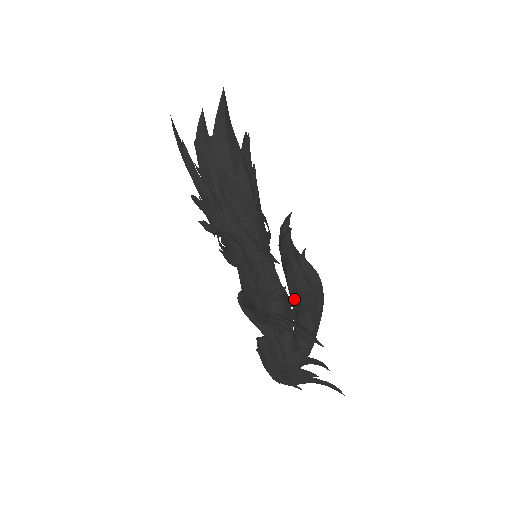
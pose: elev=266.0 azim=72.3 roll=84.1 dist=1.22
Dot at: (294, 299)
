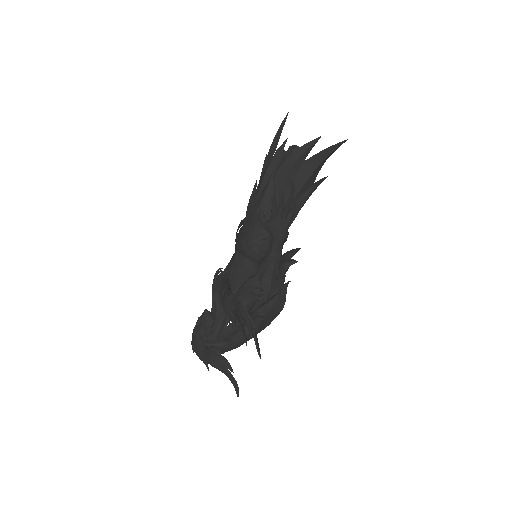
Dot at: (256, 307)
